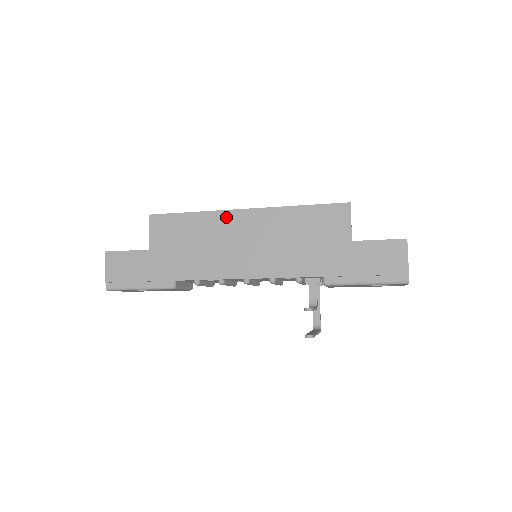
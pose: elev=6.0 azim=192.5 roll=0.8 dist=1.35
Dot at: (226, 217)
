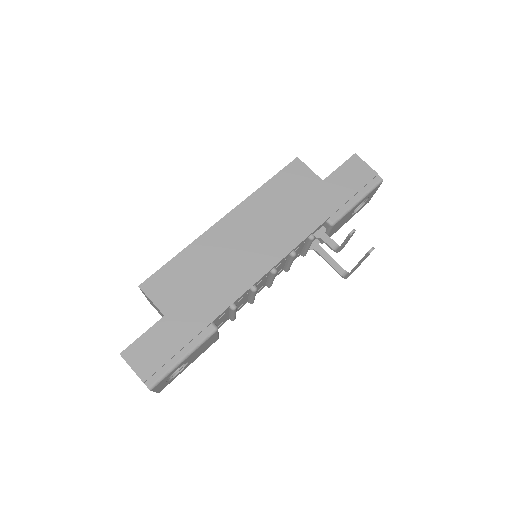
Dot at: (213, 235)
